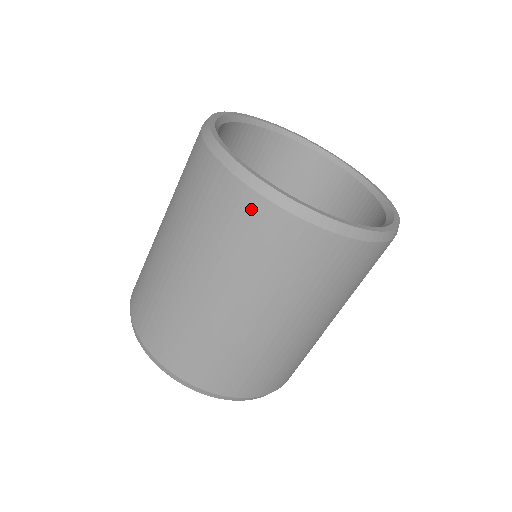
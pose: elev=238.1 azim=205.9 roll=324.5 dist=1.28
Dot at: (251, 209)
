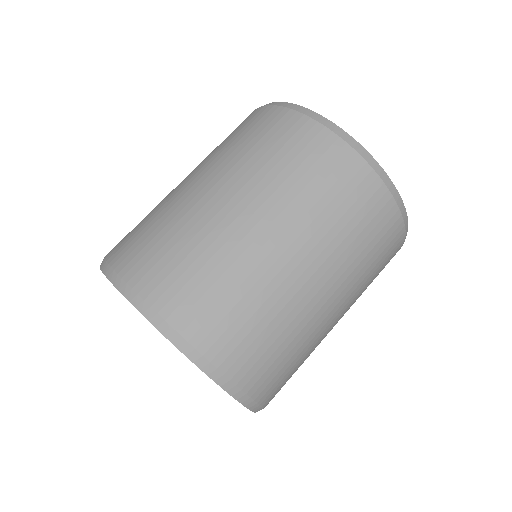
Dot at: (303, 130)
